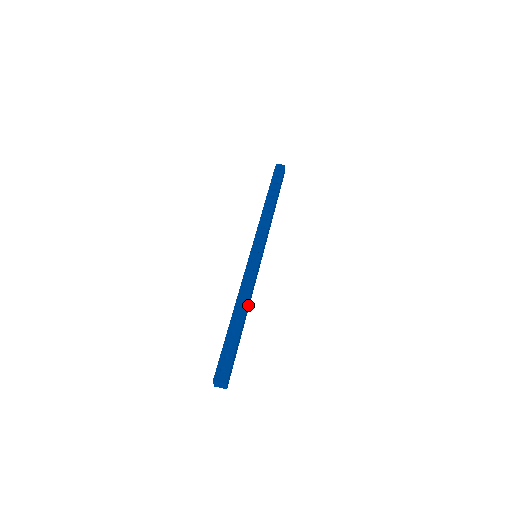
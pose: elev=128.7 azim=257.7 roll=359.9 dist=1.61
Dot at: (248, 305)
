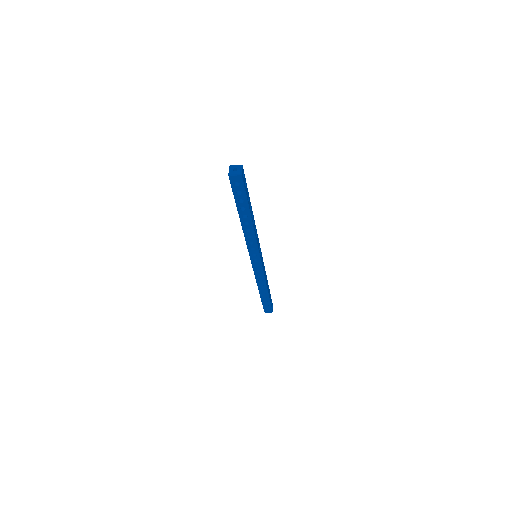
Dot at: (254, 224)
